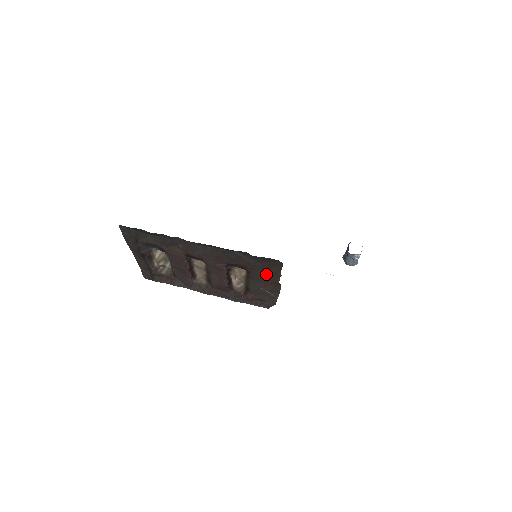
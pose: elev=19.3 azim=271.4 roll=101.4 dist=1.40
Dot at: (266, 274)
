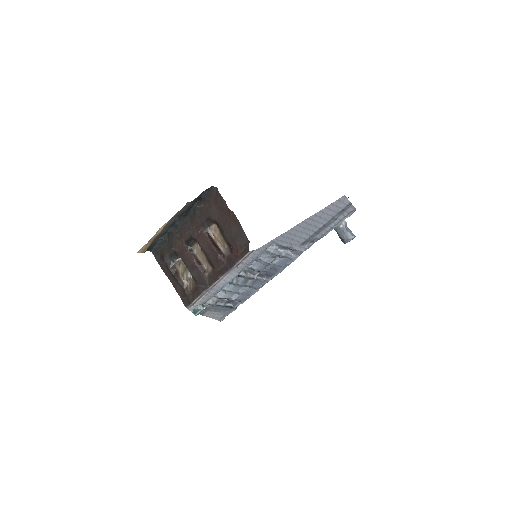
Dot at: (221, 211)
